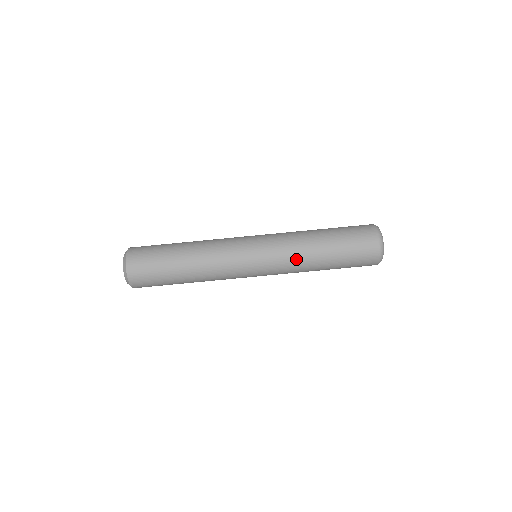
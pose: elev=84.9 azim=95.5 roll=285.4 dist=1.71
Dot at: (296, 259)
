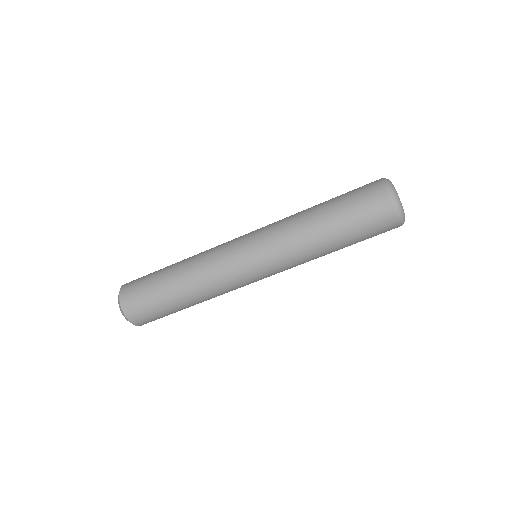
Dot at: (301, 256)
